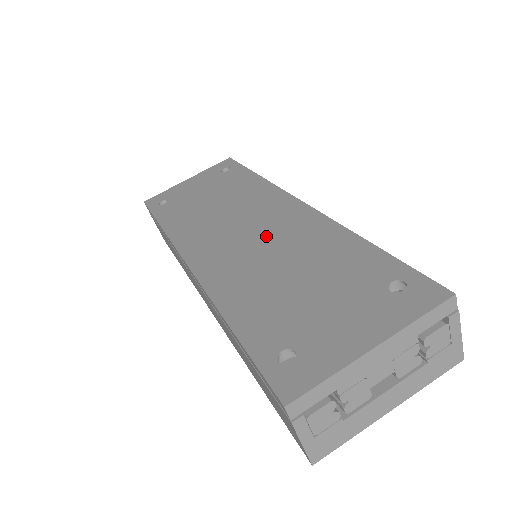
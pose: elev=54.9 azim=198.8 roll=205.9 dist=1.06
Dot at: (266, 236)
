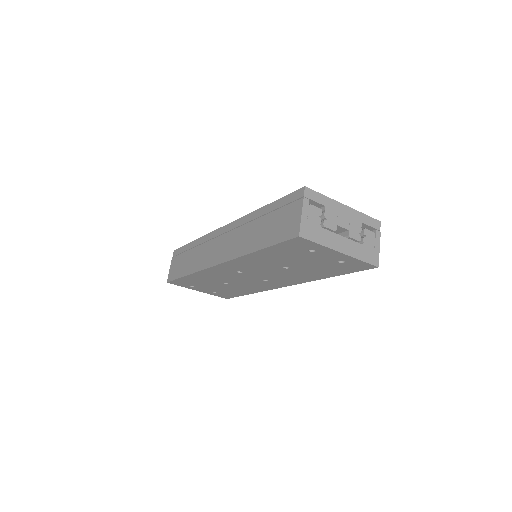
Dot at: occluded
